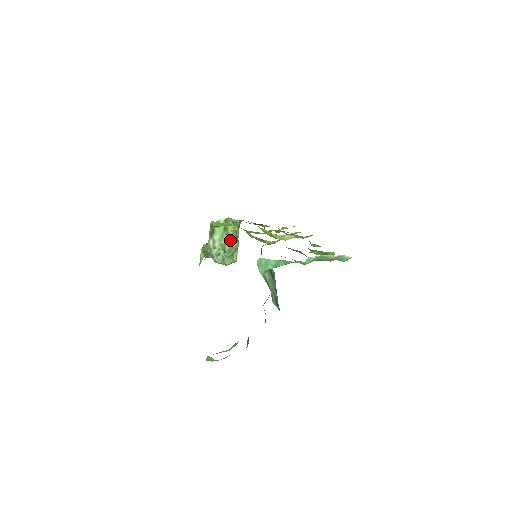
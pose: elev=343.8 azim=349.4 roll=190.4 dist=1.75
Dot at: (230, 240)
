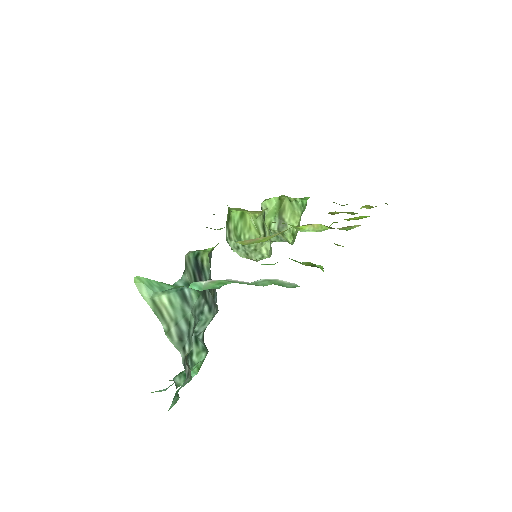
Dot at: (246, 230)
